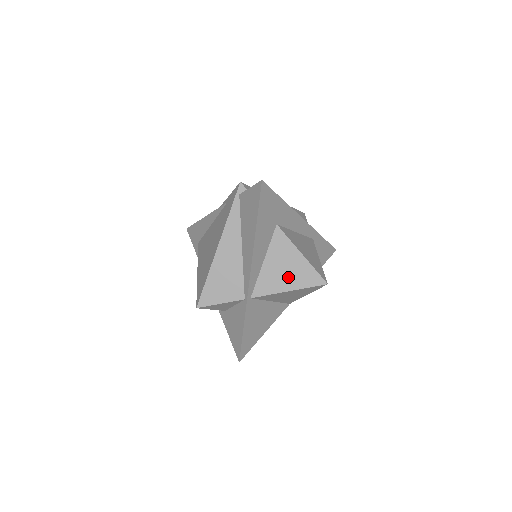
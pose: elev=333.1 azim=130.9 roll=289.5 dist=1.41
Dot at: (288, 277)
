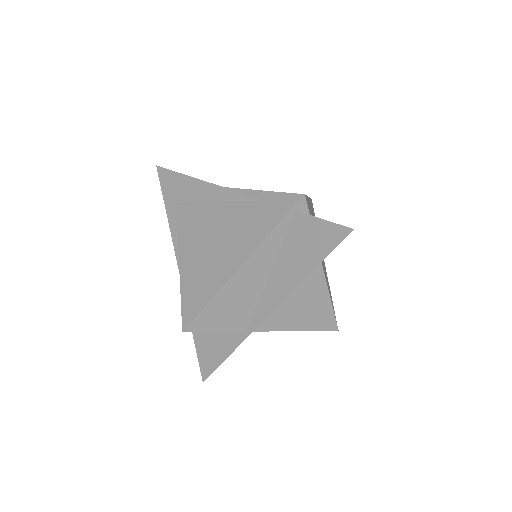
Dot at: (303, 317)
